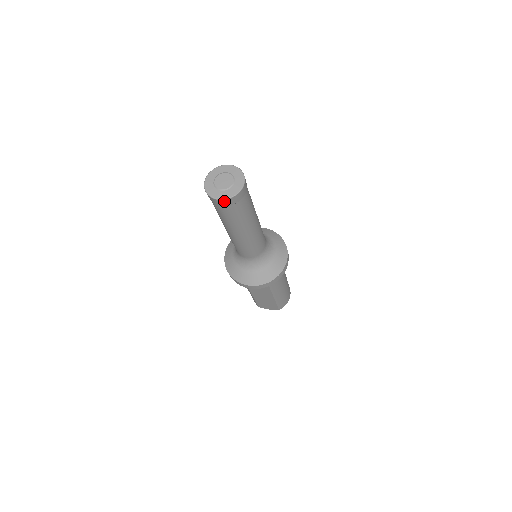
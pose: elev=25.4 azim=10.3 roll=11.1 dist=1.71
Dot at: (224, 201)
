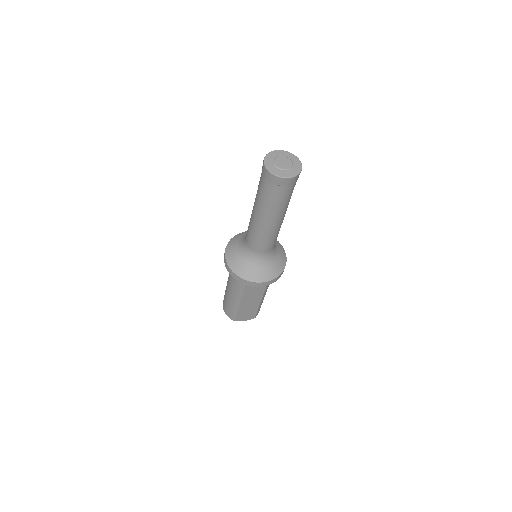
Dot at: (291, 179)
